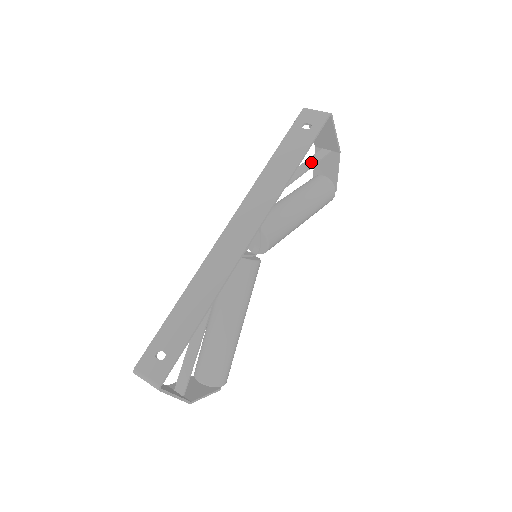
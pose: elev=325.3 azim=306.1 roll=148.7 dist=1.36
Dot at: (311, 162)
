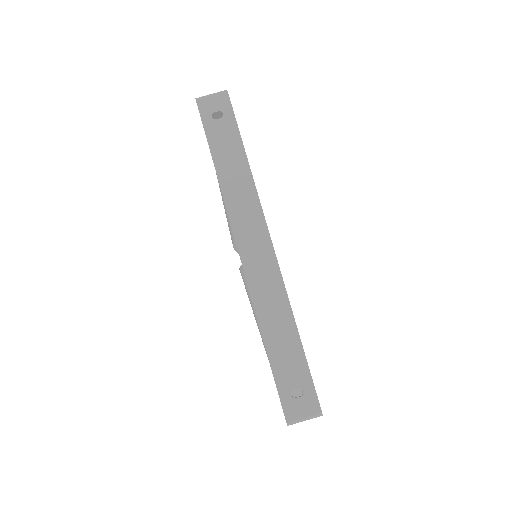
Dot at: occluded
